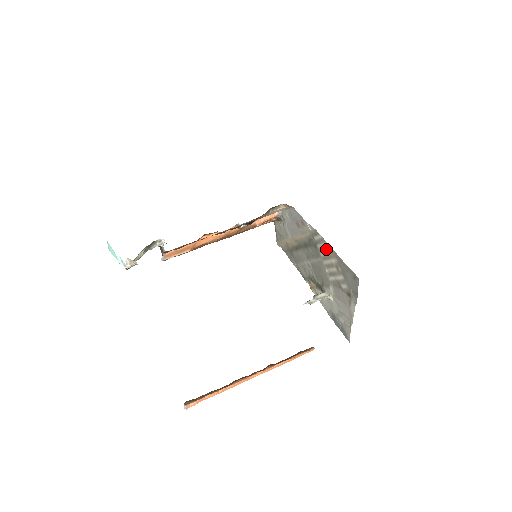
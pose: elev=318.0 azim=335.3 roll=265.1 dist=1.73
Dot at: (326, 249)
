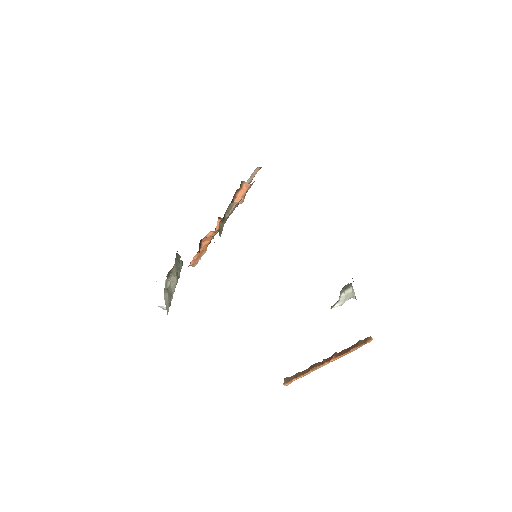
Dot at: occluded
